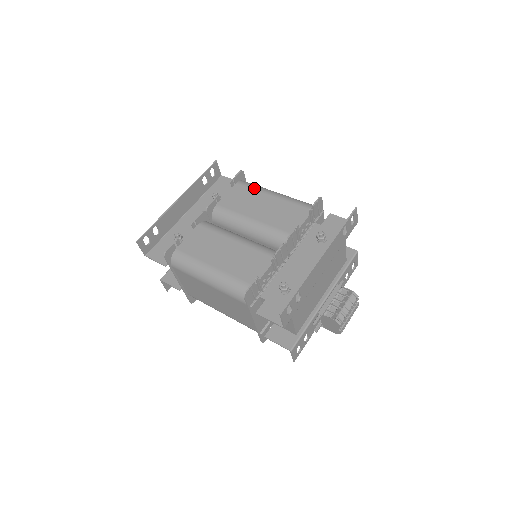
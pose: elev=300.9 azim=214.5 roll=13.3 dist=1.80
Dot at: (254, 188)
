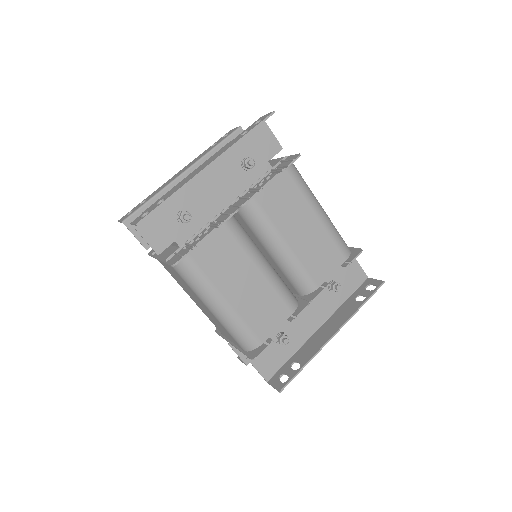
Dot at: (302, 190)
